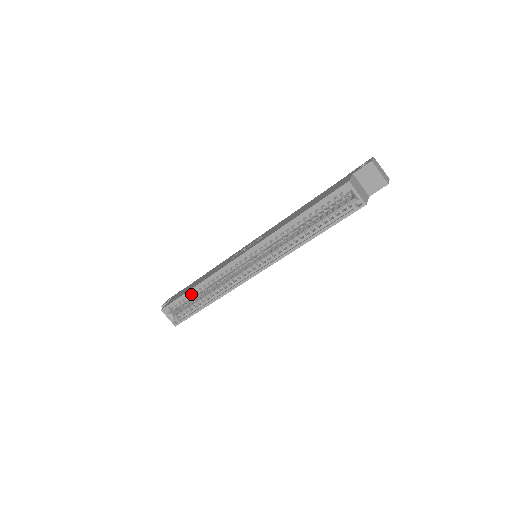
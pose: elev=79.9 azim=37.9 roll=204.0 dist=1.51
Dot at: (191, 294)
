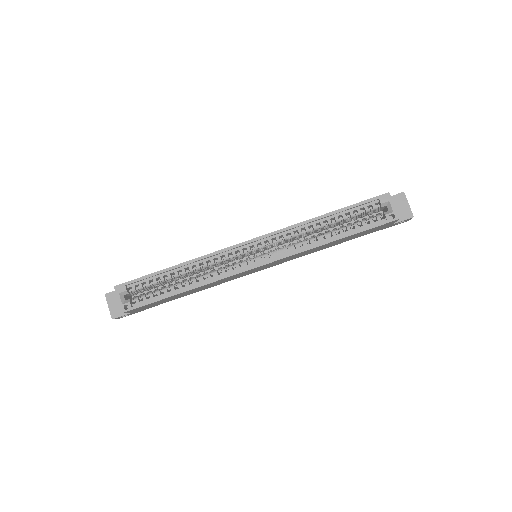
Dot at: (163, 276)
